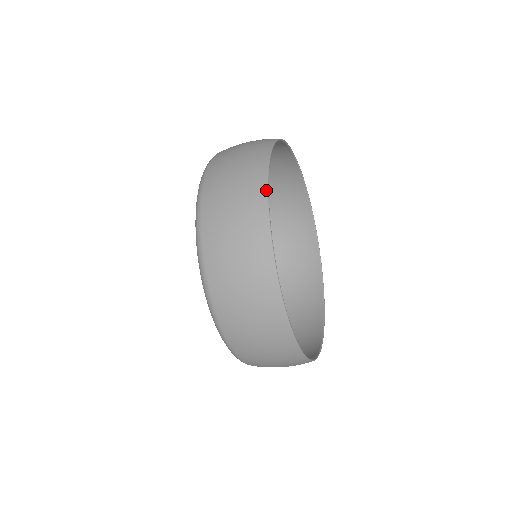
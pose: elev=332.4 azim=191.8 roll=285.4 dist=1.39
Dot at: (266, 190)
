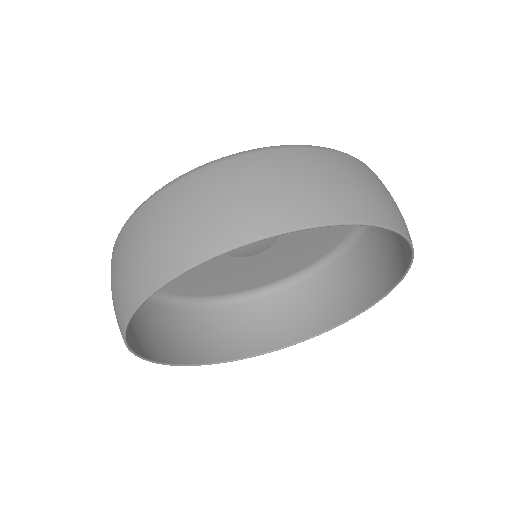
Dot at: (189, 266)
